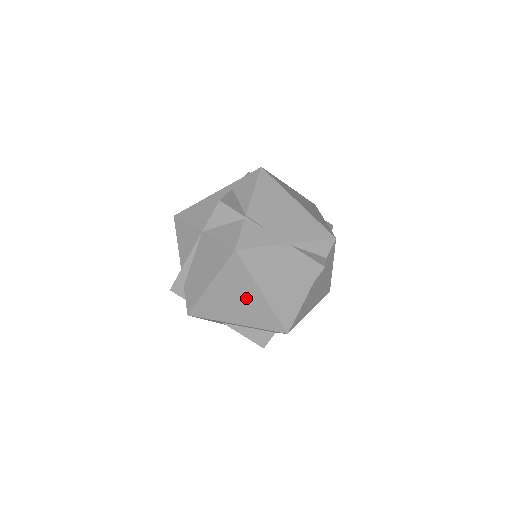
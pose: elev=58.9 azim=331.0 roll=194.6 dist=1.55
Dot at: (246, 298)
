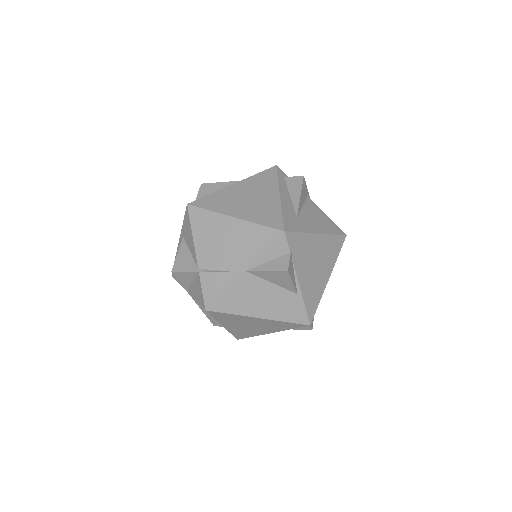
Dot at: (254, 323)
